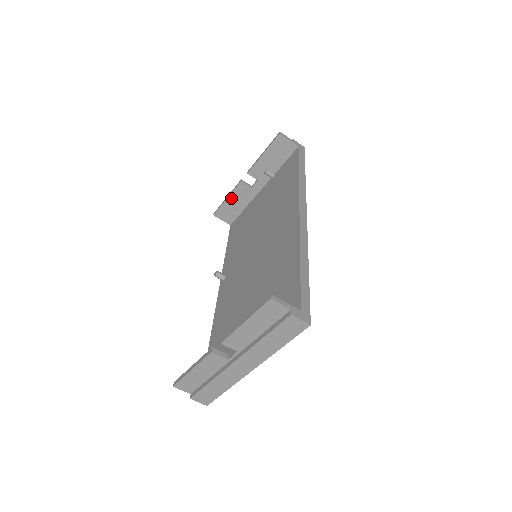
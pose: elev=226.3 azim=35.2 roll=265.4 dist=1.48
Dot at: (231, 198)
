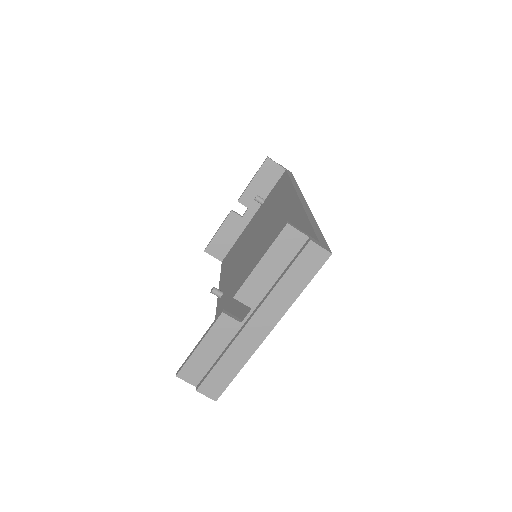
Dot at: (222, 230)
